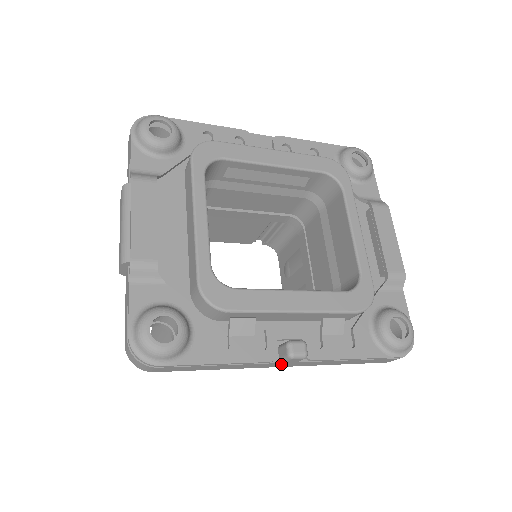
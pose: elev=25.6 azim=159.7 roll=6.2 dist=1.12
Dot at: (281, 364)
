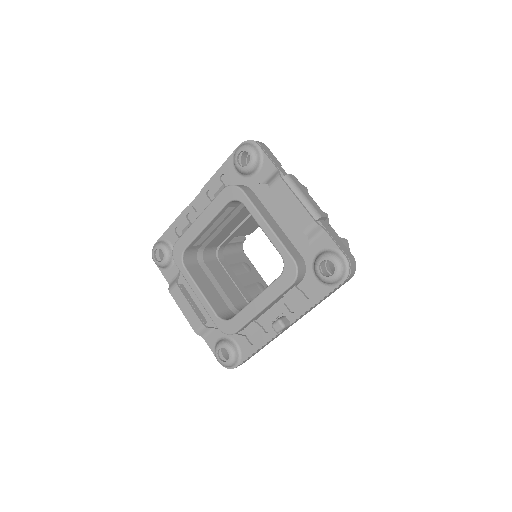
Dot at: occluded
